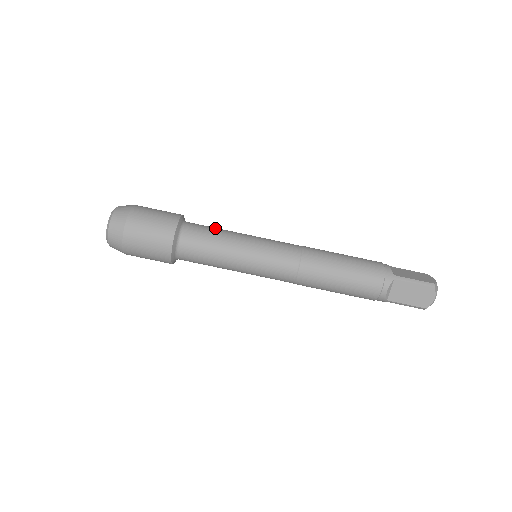
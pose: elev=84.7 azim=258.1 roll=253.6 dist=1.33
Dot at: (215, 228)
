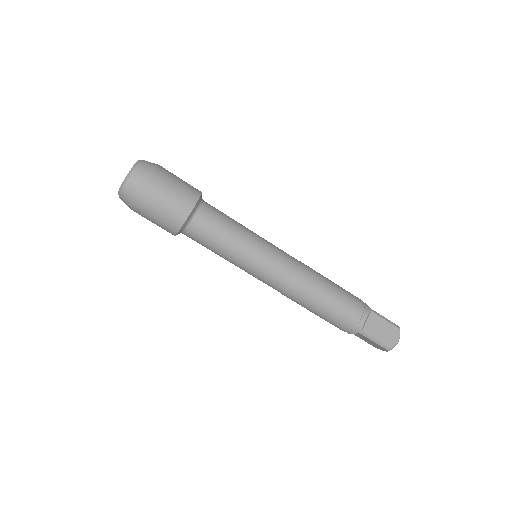
Dot at: (224, 228)
